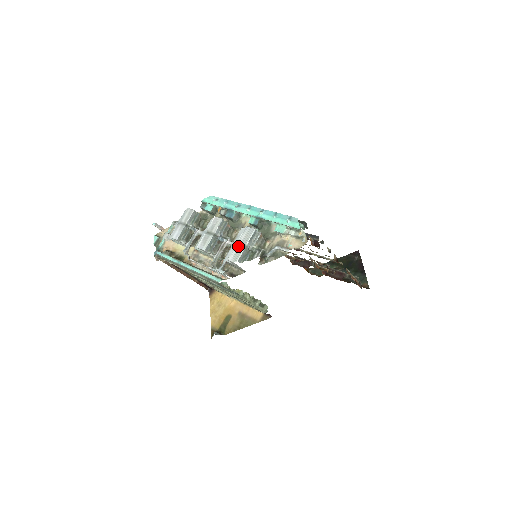
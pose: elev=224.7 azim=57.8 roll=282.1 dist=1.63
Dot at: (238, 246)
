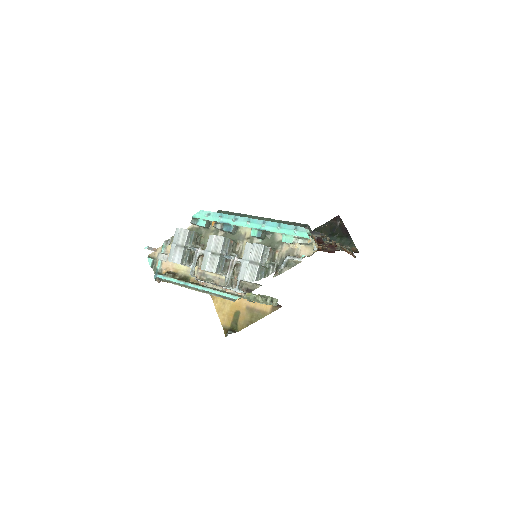
Dot at: (251, 265)
